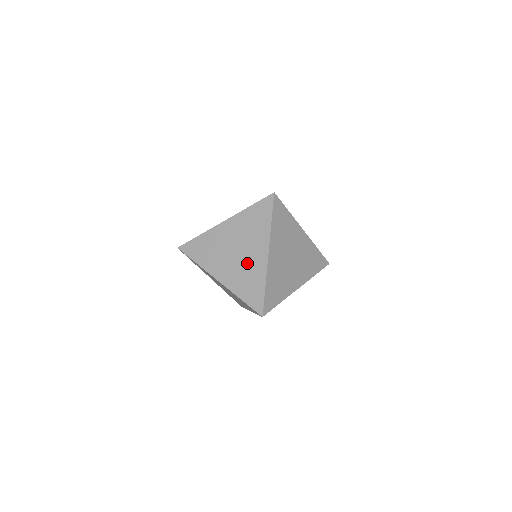
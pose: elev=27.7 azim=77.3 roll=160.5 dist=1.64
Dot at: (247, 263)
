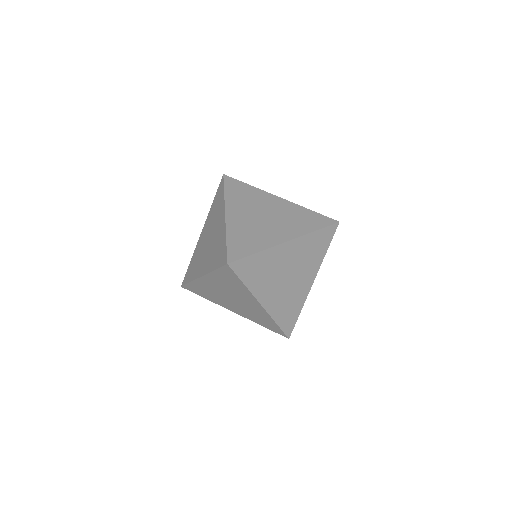
Dot at: (215, 238)
